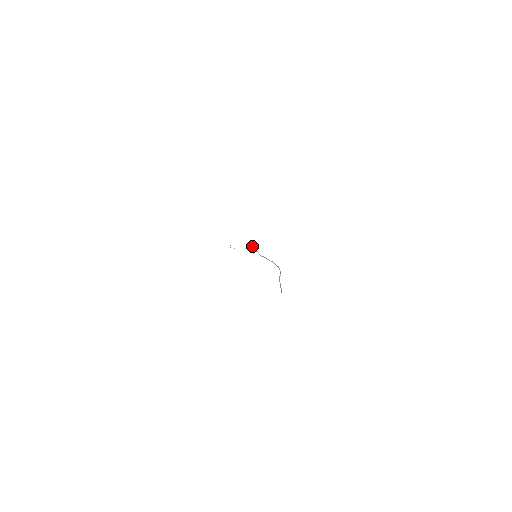
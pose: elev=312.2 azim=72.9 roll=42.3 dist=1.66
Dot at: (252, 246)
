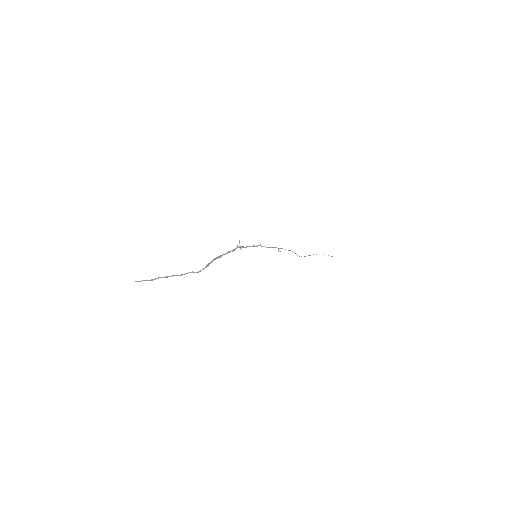
Dot at: occluded
